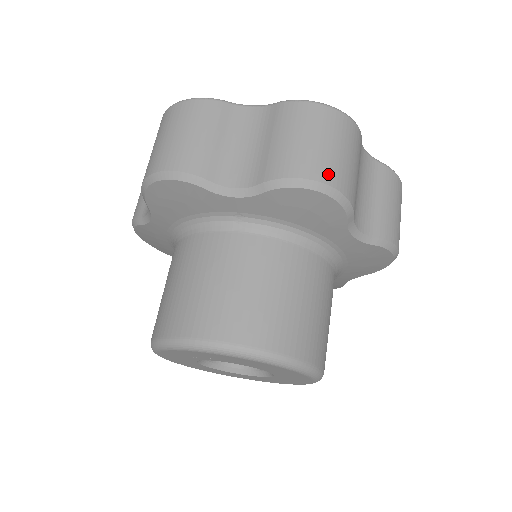
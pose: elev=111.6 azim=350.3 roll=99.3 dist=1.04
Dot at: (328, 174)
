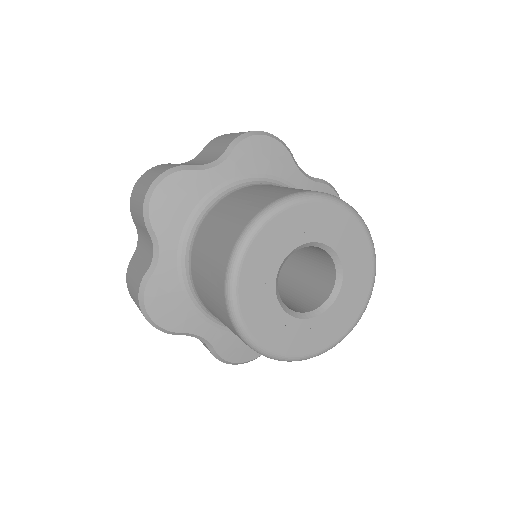
Dot at: occluded
